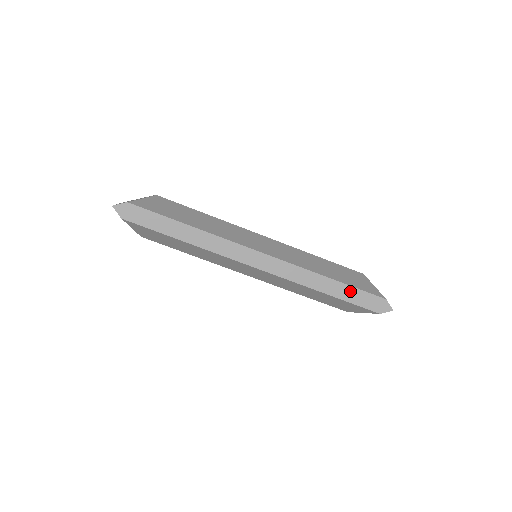
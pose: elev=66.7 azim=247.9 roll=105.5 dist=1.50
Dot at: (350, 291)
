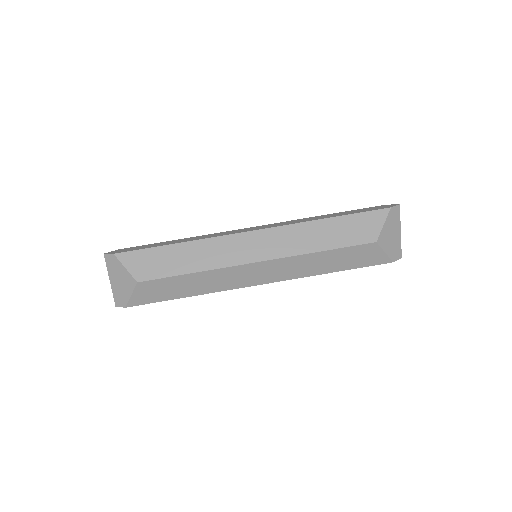
Dot at: (348, 212)
